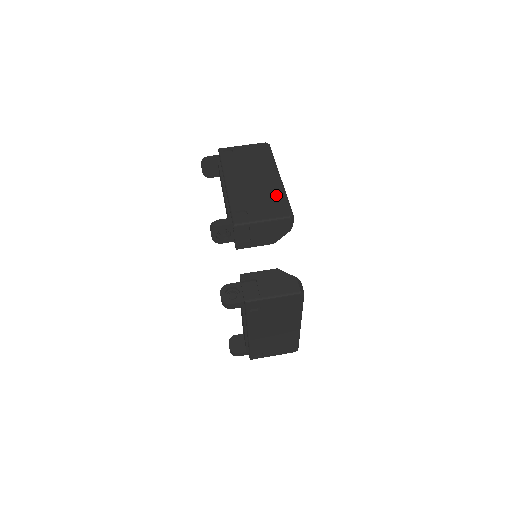
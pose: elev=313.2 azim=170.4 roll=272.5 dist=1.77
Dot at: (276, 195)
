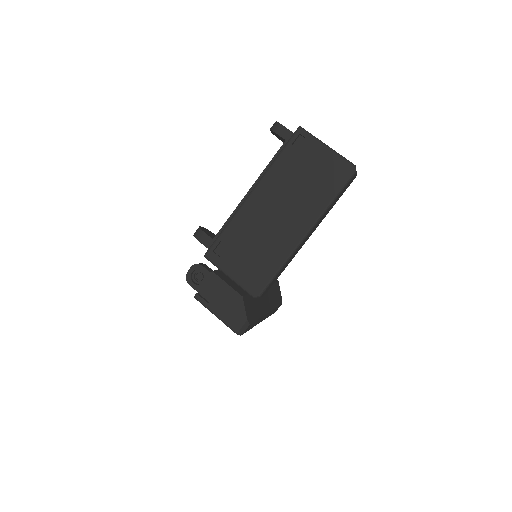
Dot at: (272, 259)
